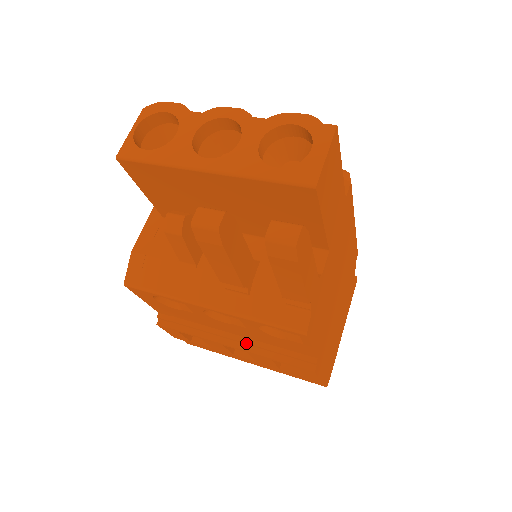
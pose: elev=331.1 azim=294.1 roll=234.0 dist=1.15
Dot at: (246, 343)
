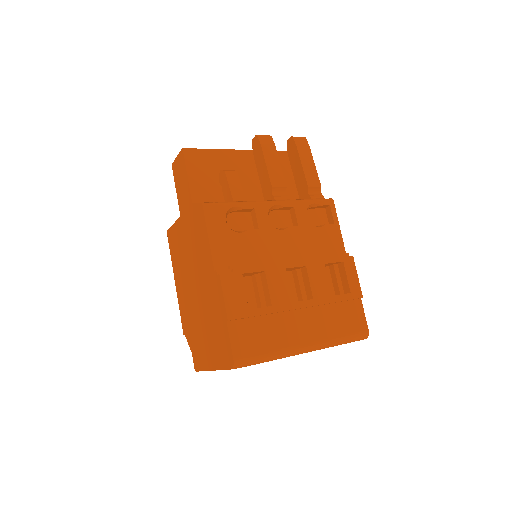
Dot at: (300, 258)
